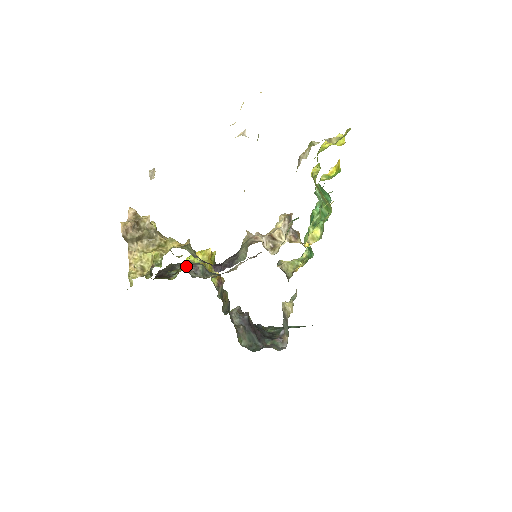
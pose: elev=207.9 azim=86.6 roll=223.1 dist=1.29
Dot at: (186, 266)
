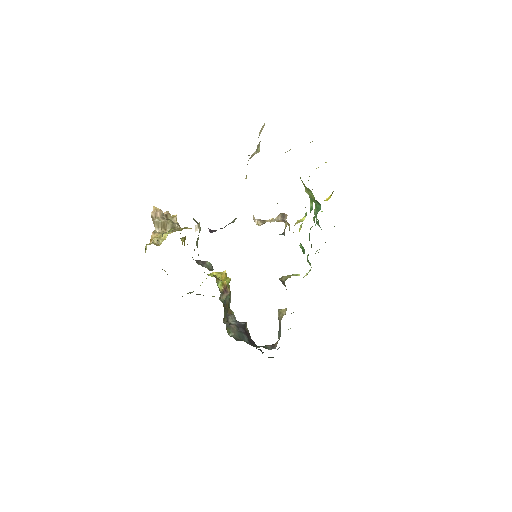
Dot at: (196, 260)
